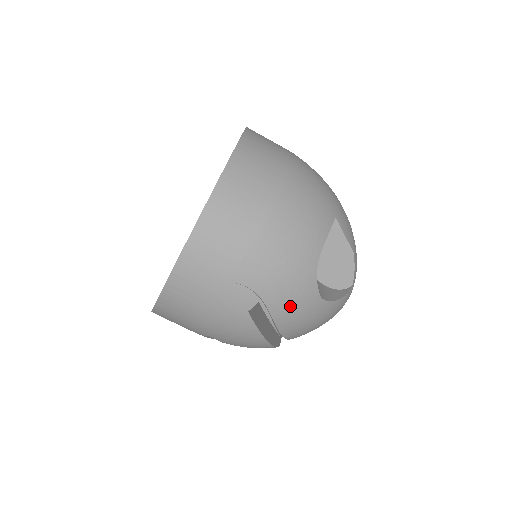
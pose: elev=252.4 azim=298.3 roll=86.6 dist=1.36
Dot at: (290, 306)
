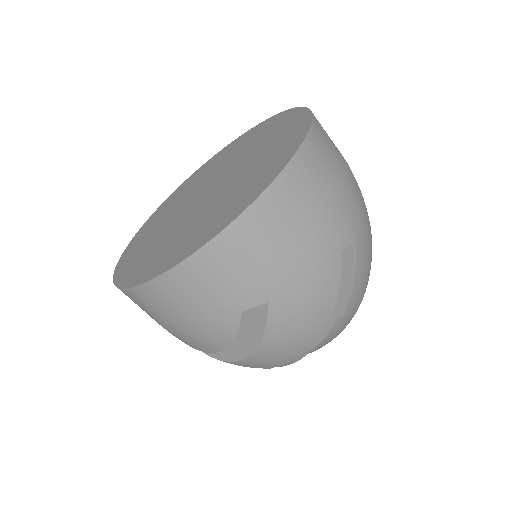
Dot at: (363, 265)
